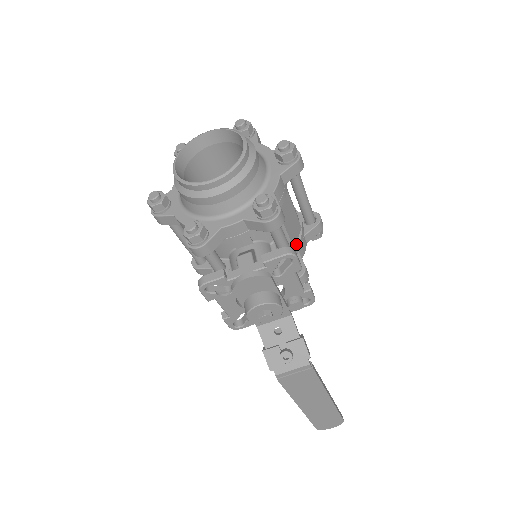
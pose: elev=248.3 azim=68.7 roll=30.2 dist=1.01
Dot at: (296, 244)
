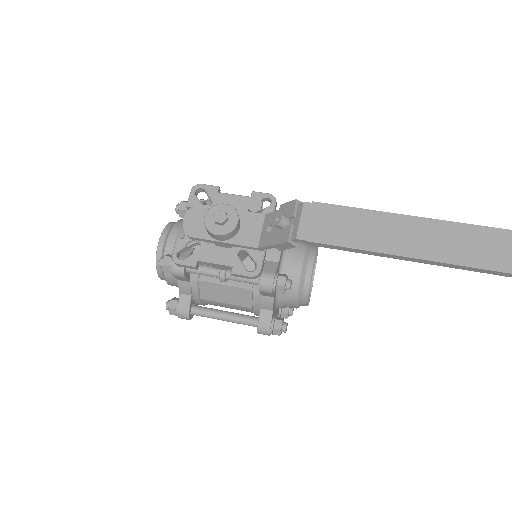
Dot at: occluded
